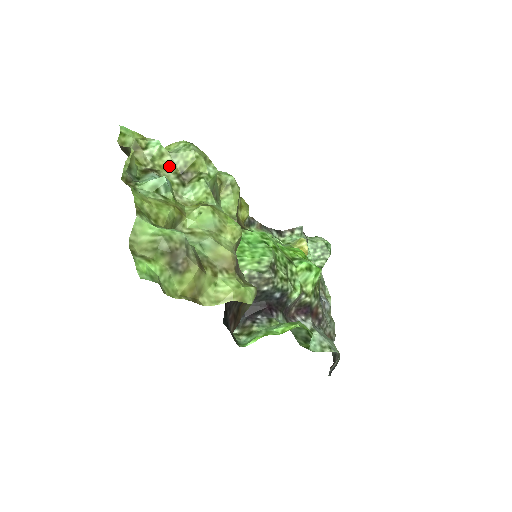
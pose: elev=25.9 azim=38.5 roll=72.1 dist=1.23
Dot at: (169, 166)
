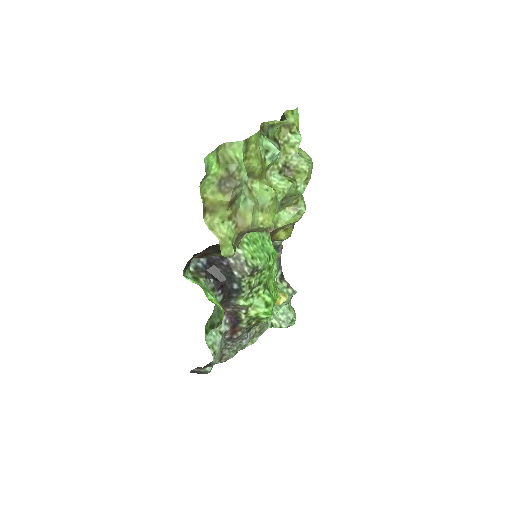
Dot at: (288, 155)
